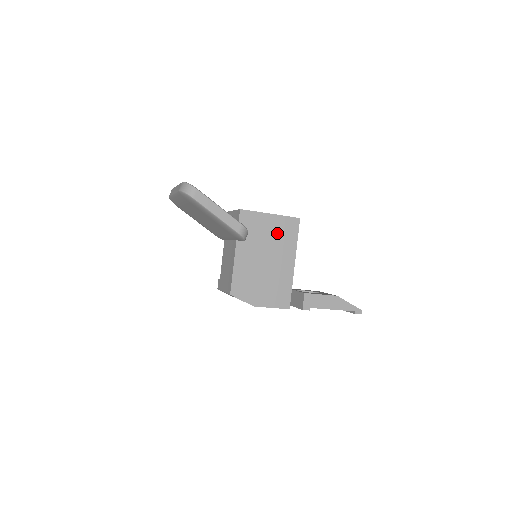
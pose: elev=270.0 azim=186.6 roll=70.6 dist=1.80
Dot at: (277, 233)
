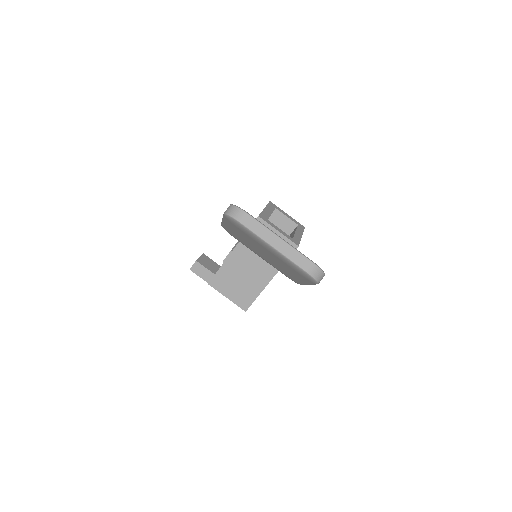
Dot at: occluded
